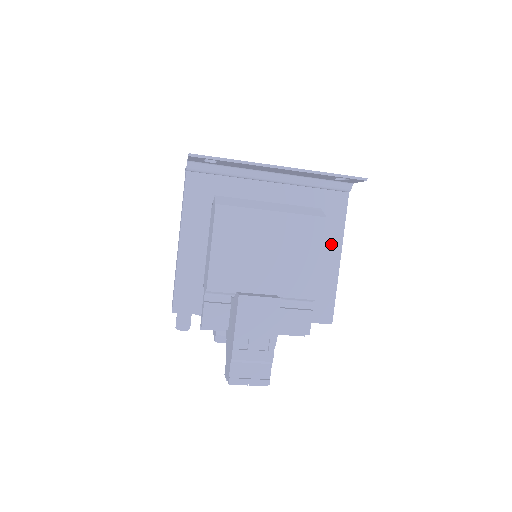
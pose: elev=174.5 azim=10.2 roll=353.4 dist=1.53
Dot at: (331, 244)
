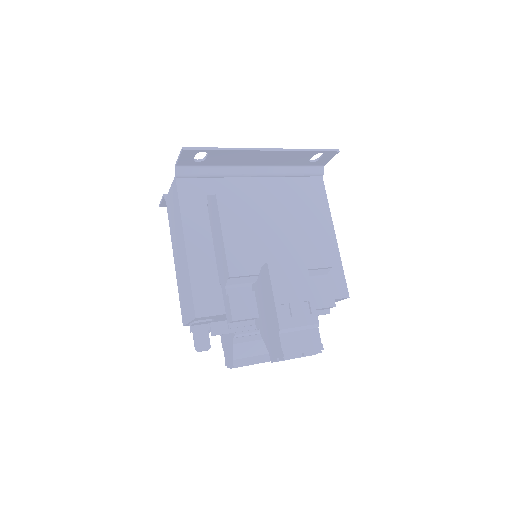
Dot at: occluded
